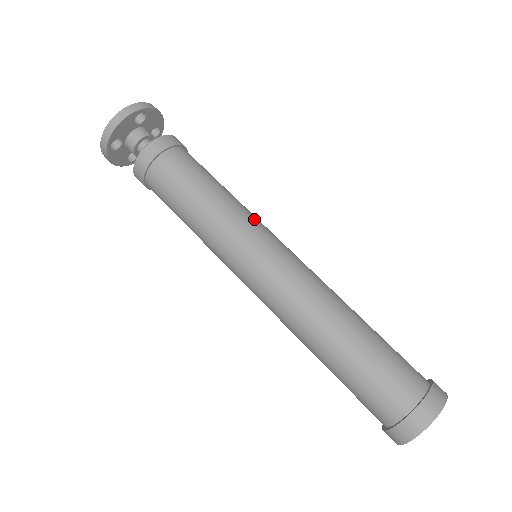
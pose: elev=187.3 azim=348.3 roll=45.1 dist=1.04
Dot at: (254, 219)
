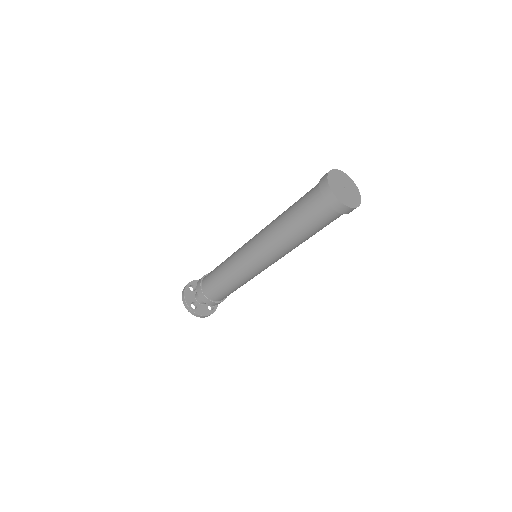
Dot at: occluded
